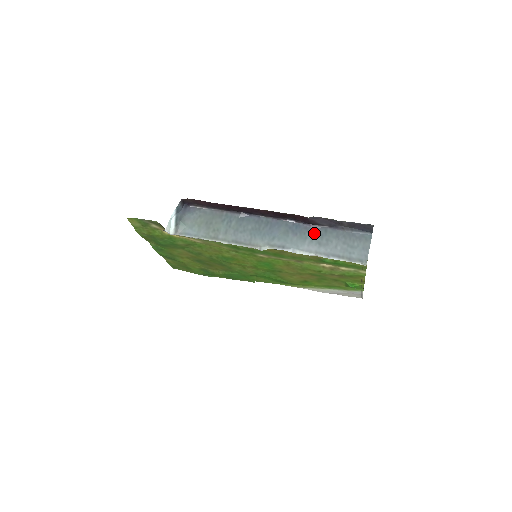
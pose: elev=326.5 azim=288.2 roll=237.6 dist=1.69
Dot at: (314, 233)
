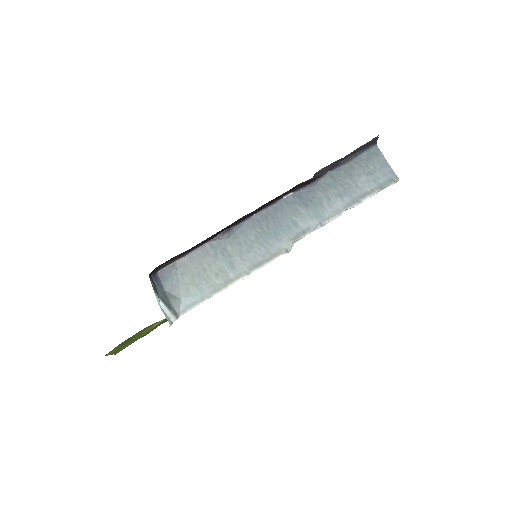
Dot at: (323, 189)
